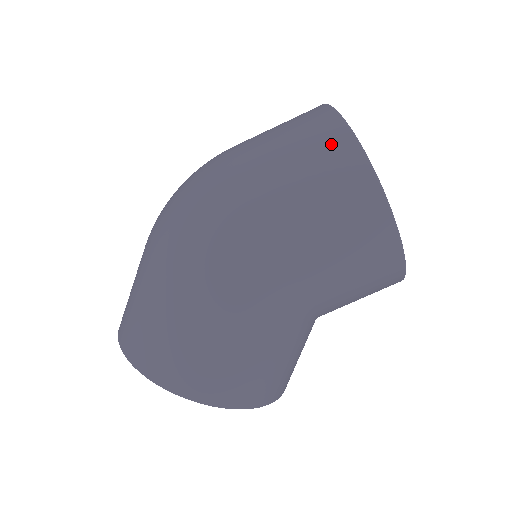
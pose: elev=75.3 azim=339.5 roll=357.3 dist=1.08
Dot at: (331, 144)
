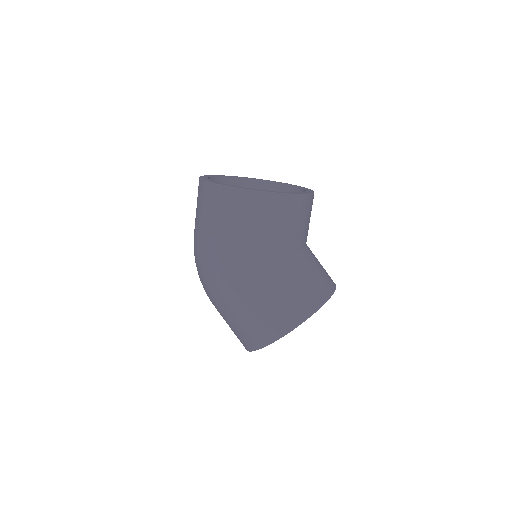
Dot at: (204, 194)
